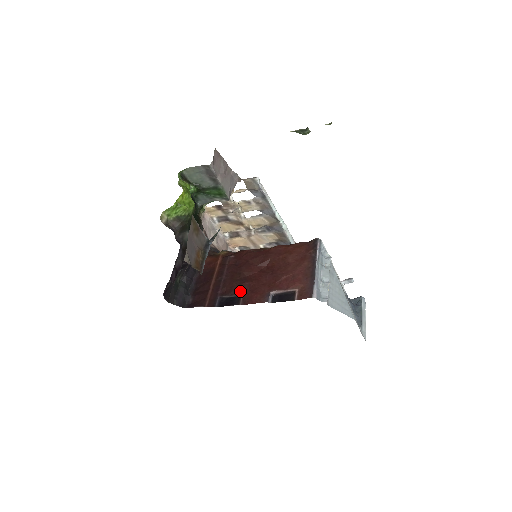
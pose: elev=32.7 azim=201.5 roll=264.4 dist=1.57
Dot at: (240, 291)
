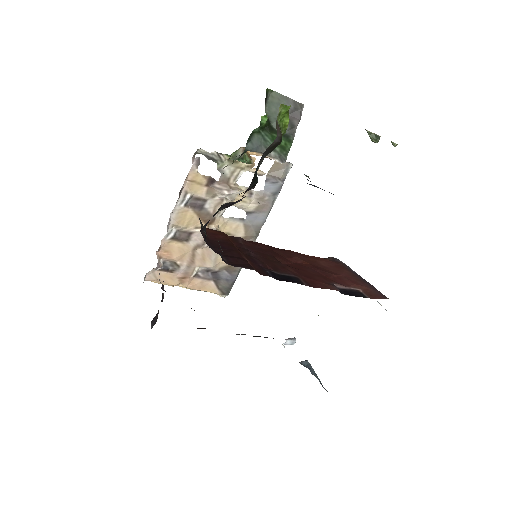
Dot at: (292, 272)
